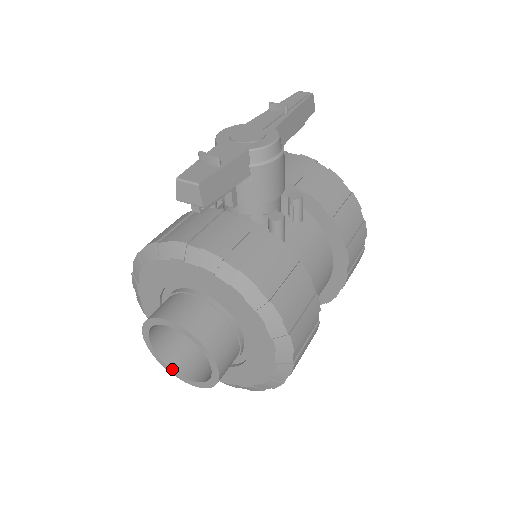
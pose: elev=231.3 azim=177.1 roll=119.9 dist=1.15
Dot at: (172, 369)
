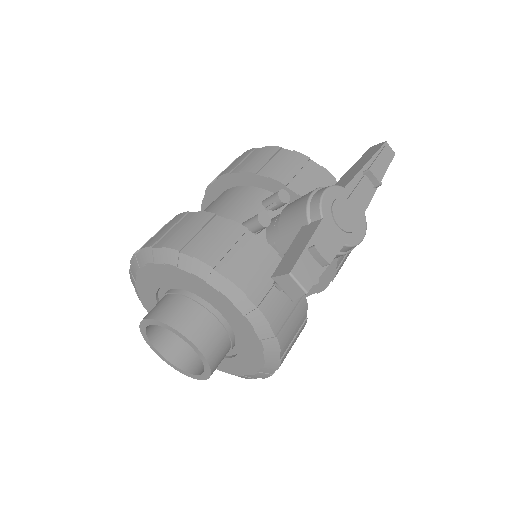
Dot at: (151, 343)
